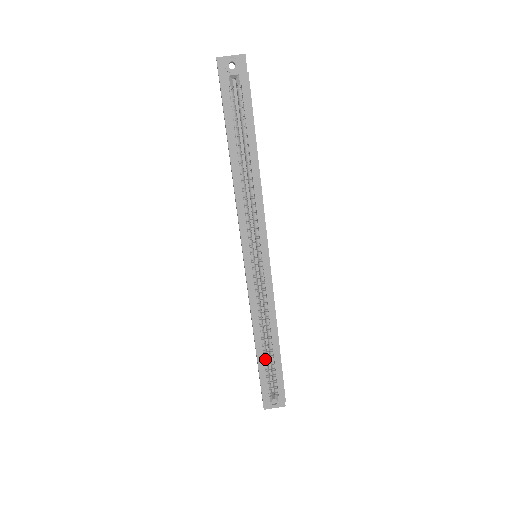
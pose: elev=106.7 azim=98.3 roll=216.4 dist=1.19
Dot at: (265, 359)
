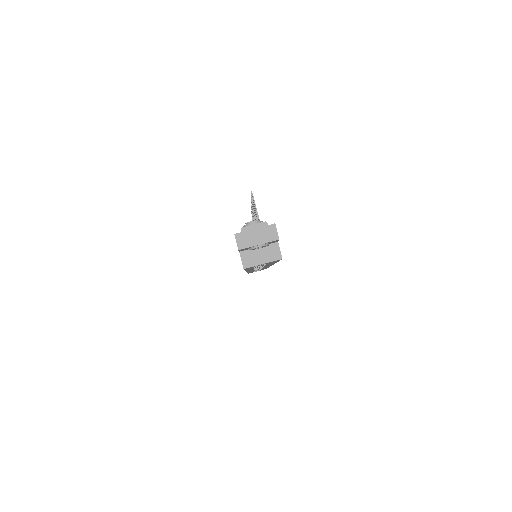
Dot at: occluded
